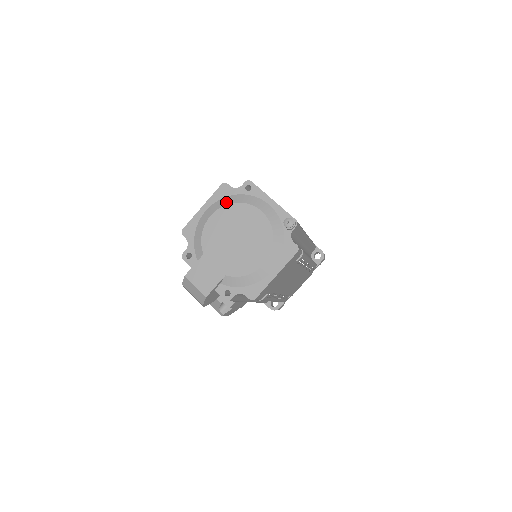
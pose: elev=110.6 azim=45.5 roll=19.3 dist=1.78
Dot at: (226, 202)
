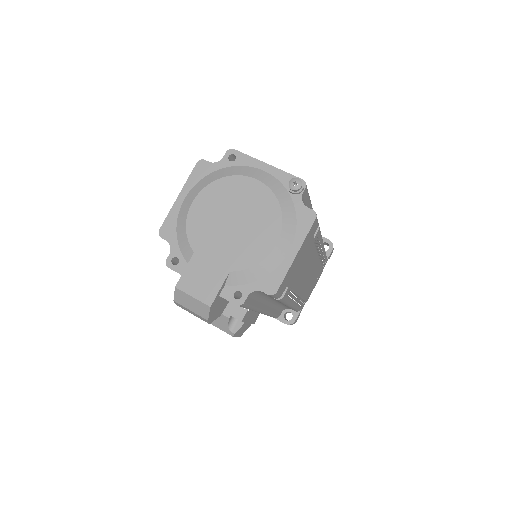
Dot at: (208, 181)
